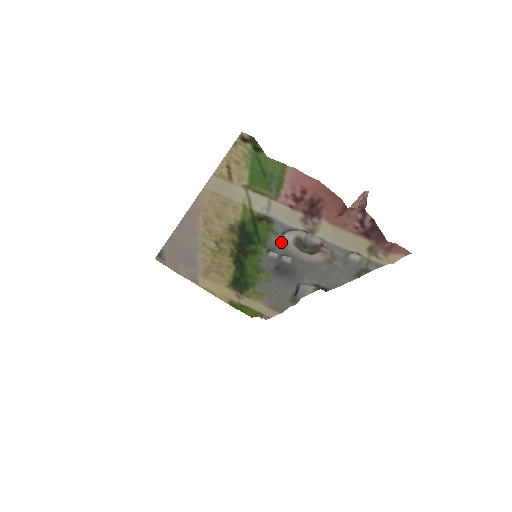
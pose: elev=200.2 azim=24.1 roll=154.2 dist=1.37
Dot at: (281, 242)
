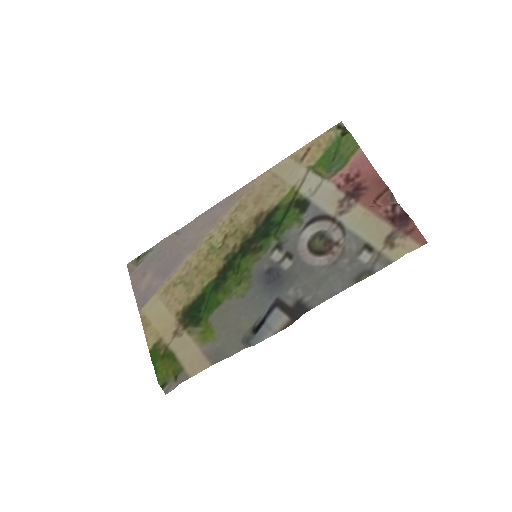
Dot at: (297, 236)
